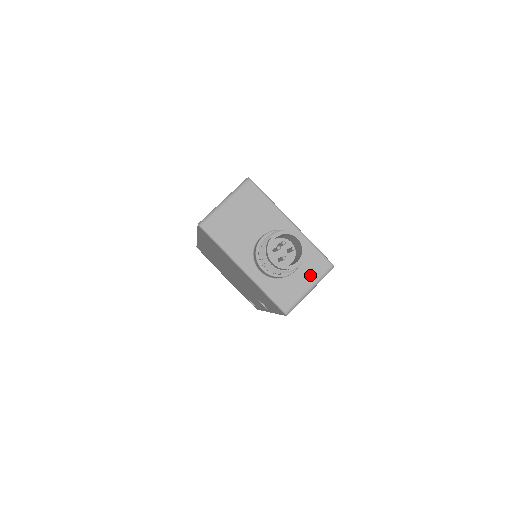
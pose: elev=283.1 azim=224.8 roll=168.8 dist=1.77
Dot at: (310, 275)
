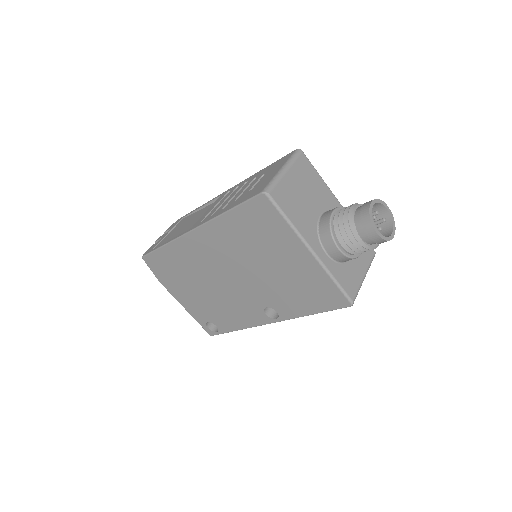
Dot at: (363, 261)
